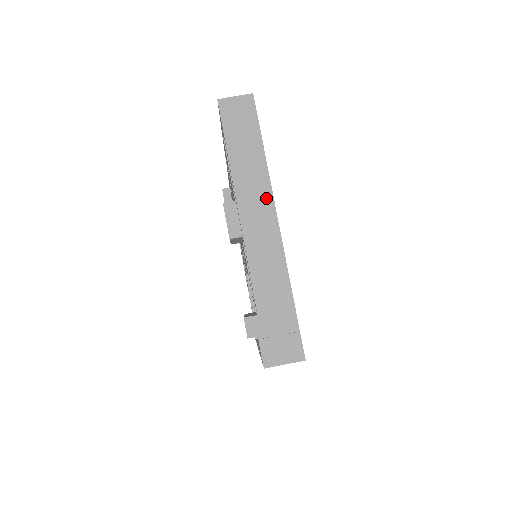
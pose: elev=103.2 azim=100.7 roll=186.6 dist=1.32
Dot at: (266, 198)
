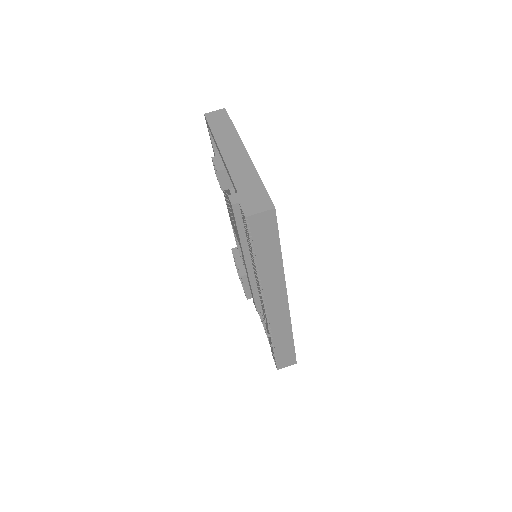
Dot at: (237, 143)
